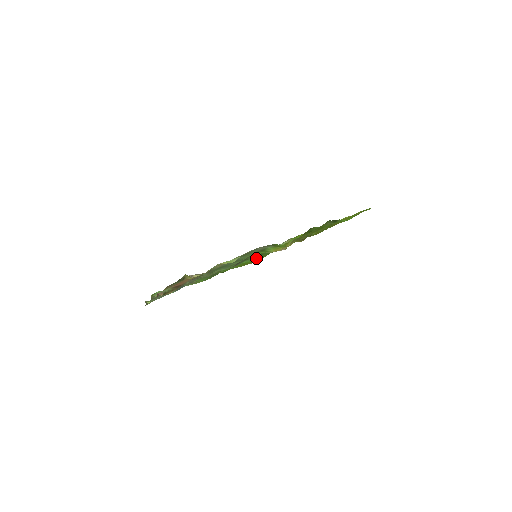
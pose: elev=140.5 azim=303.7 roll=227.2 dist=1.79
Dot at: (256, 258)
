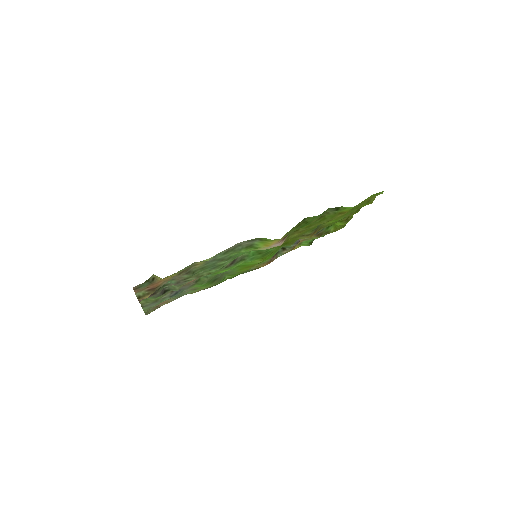
Dot at: (256, 258)
